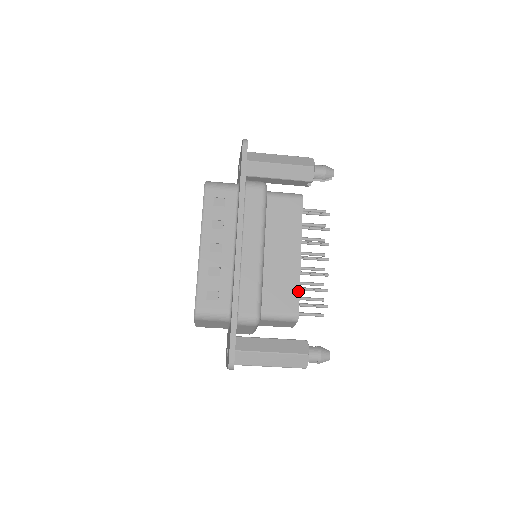
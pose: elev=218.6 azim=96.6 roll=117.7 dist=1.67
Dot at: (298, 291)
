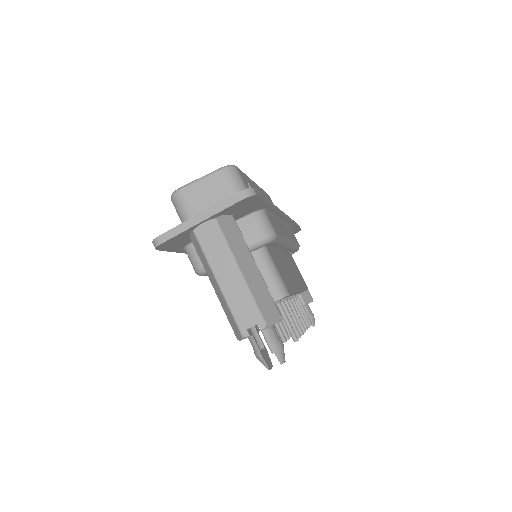
Dot at: (293, 291)
